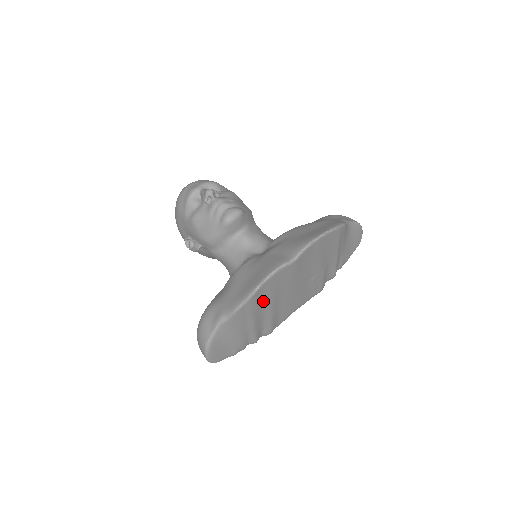
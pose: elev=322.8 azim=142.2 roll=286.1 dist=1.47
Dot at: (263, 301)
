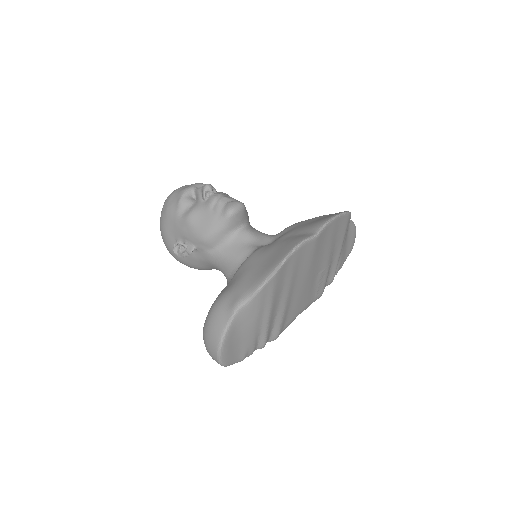
Dot at: (283, 284)
